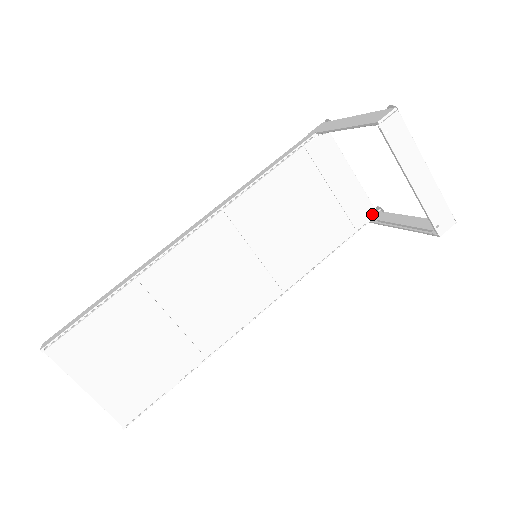
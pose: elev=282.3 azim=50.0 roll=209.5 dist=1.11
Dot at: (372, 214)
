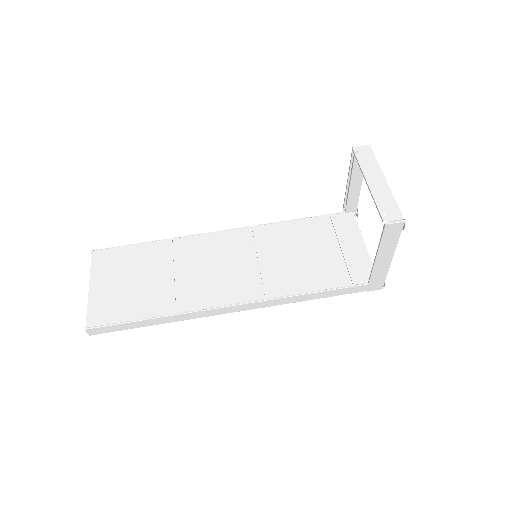
Dot at: occluded
